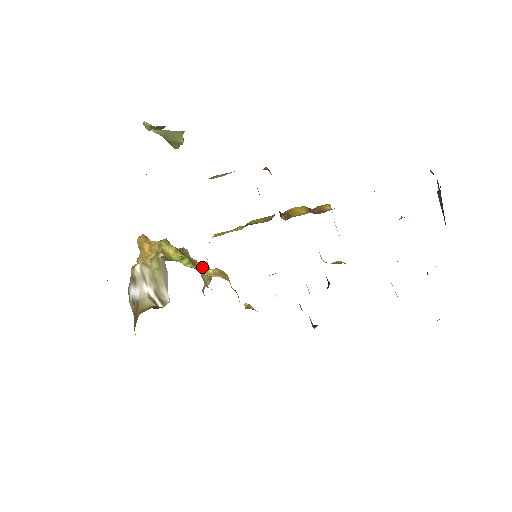
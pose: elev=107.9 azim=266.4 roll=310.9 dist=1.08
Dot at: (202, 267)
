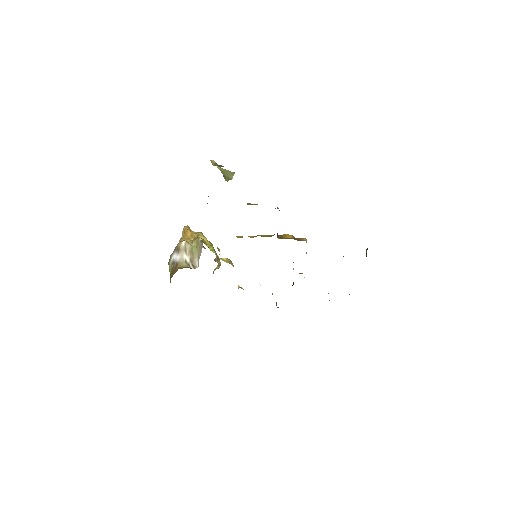
Dot at: (218, 257)
